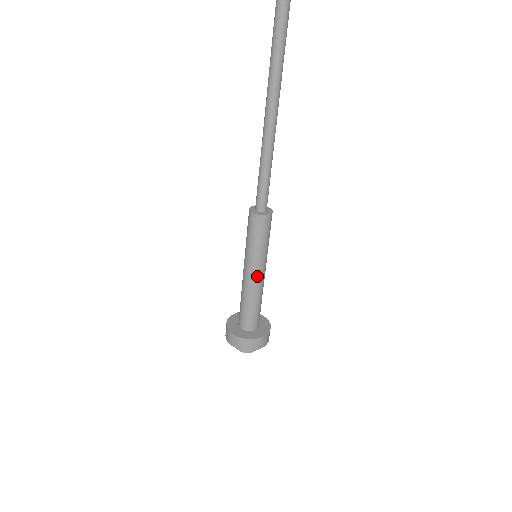
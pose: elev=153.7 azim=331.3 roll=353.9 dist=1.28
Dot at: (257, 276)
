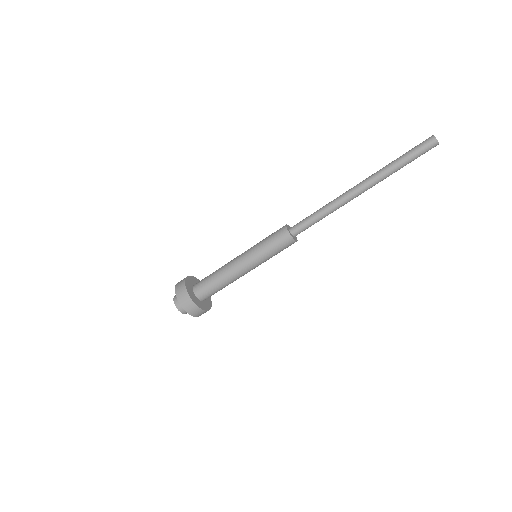
Dot at: occluded
